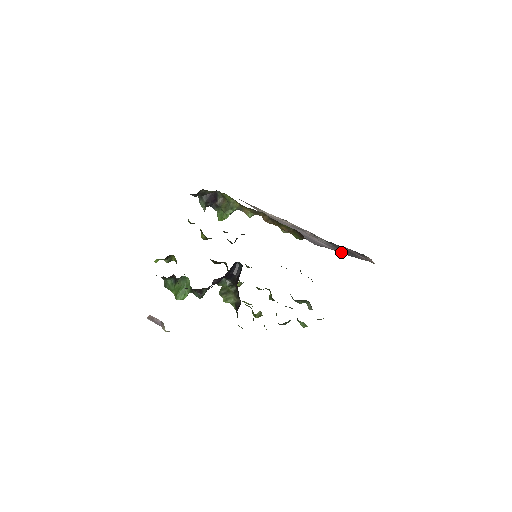
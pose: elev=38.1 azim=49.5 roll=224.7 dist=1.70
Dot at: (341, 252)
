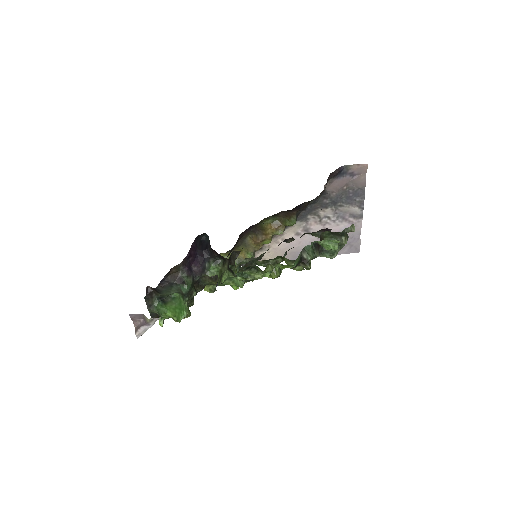
Dot at: (358, 210)
